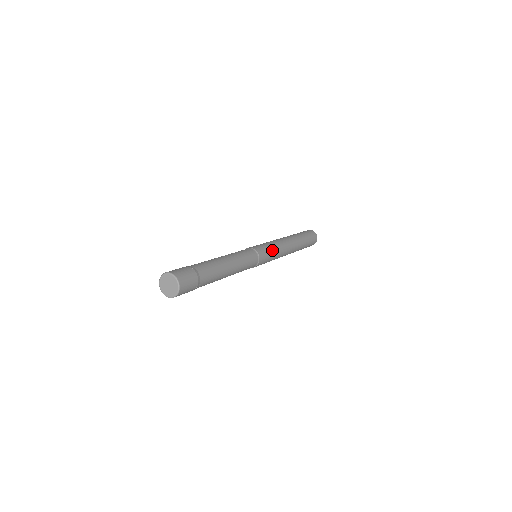
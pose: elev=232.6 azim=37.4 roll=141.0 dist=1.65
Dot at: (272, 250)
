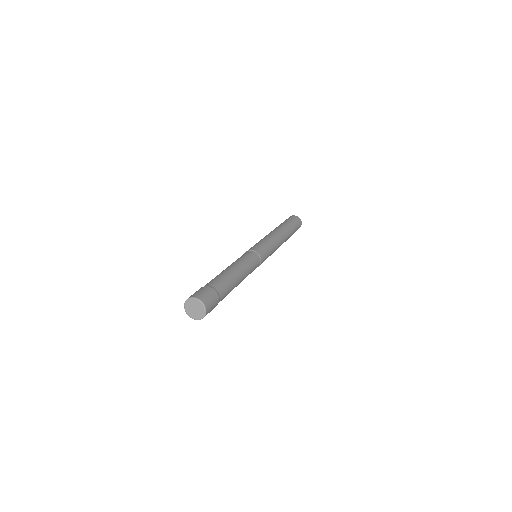
Dot at: (267, 245)
